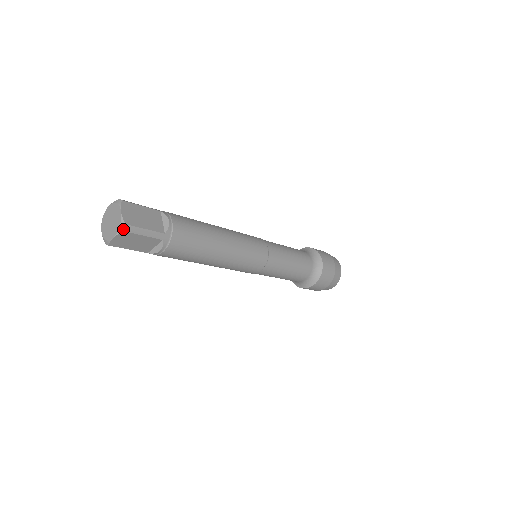
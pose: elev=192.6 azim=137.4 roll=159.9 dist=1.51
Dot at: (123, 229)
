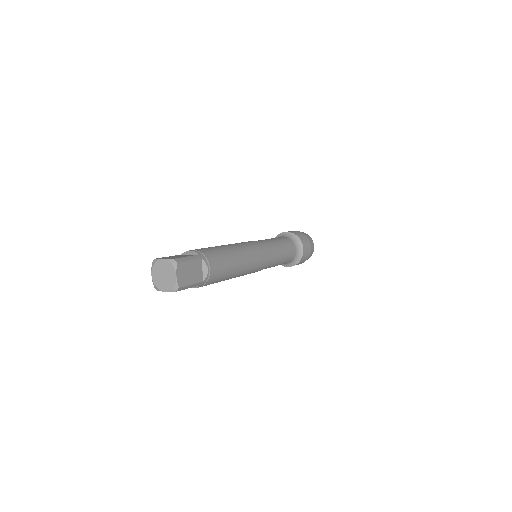
Dot at: (176, 290)
